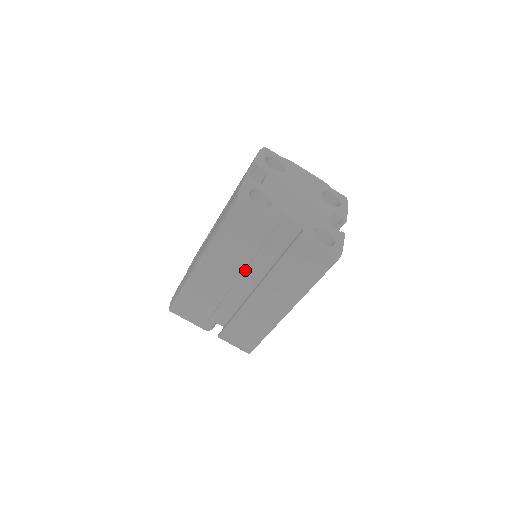
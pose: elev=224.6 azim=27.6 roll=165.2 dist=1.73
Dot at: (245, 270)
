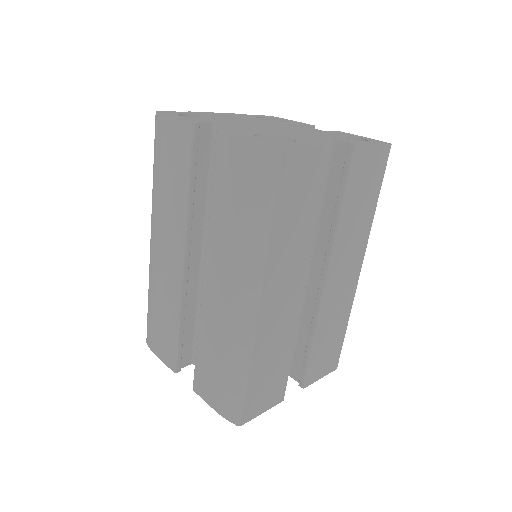
Dot at: occluded
